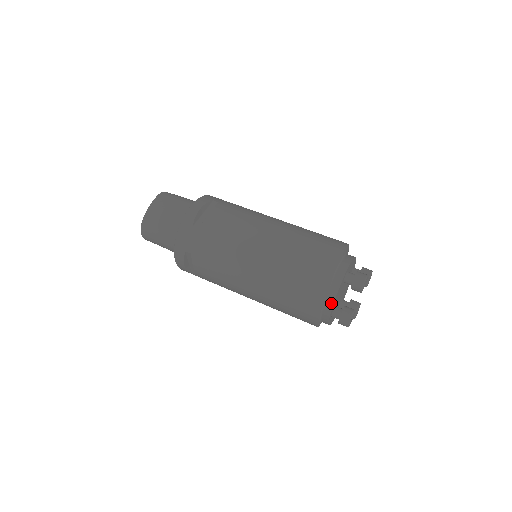
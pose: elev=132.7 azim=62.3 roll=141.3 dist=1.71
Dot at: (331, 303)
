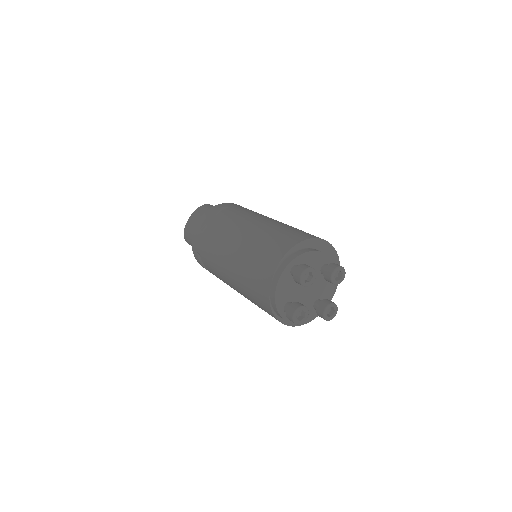
Dot at: (273, 296)
